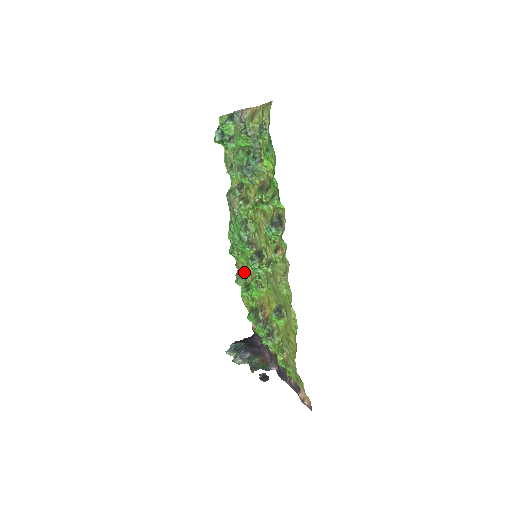
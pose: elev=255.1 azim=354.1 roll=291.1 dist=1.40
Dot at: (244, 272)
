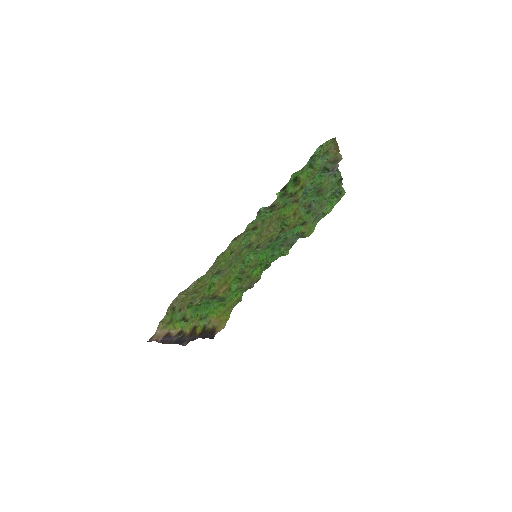
Dot at: occluded
